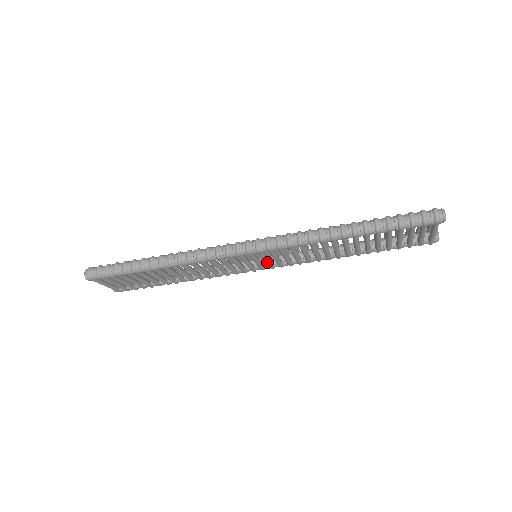
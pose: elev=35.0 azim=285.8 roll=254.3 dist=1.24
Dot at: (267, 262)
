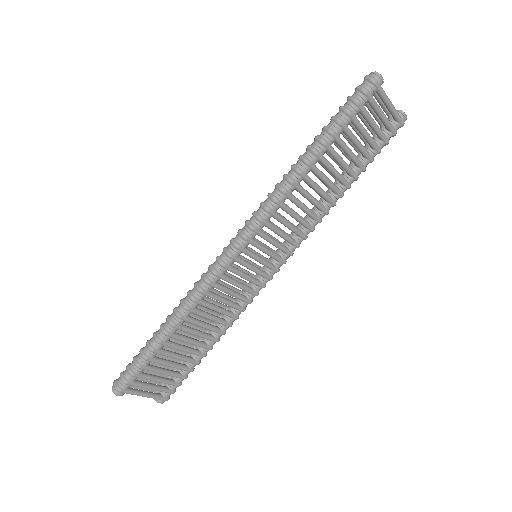
Dot at: (270, 254)
